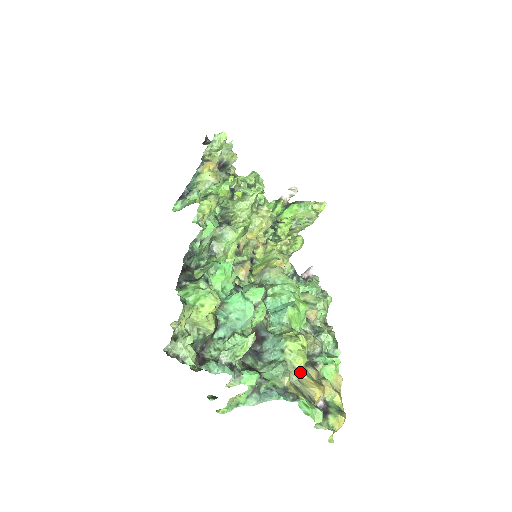
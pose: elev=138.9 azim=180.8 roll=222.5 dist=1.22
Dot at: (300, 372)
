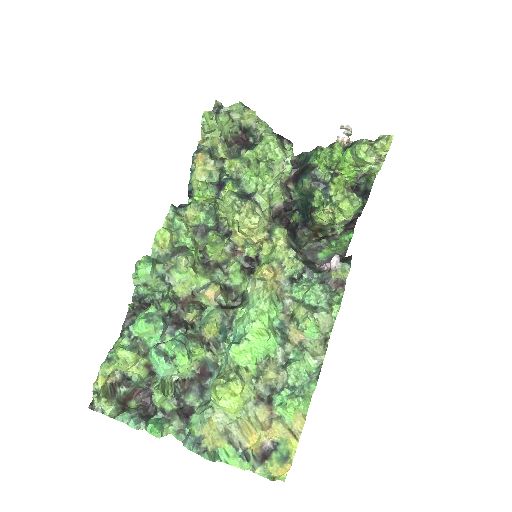
Dot at: (230, 418)
